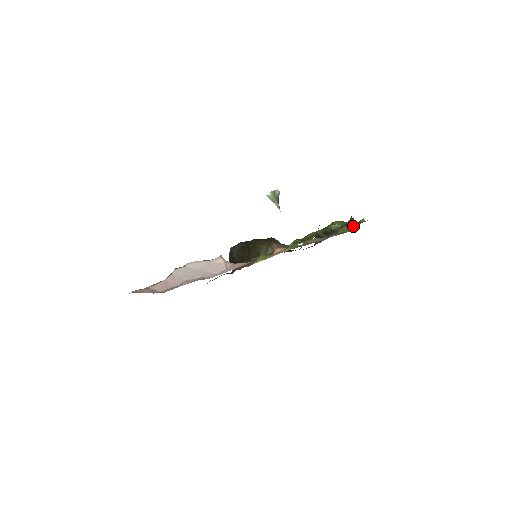
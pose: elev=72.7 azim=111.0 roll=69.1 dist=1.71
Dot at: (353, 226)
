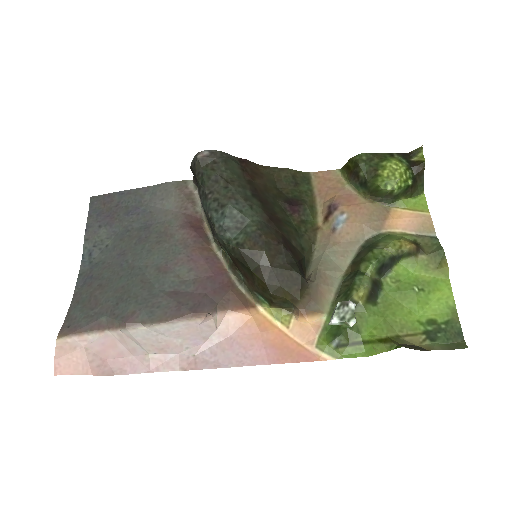
Dot at: (427, 271)
